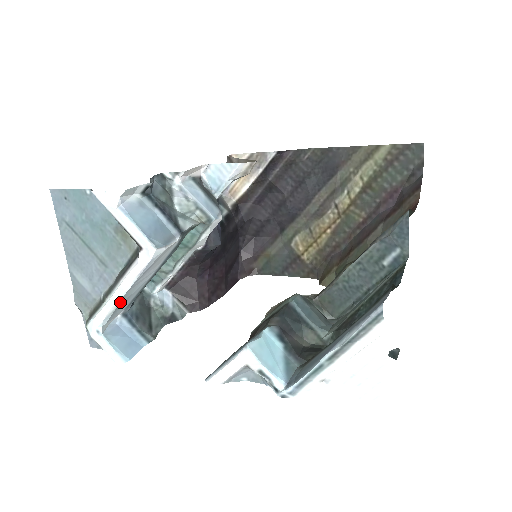
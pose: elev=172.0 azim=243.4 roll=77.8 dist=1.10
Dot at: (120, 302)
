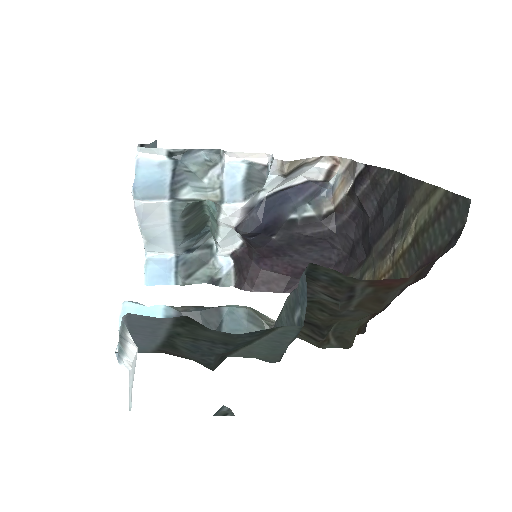
Dot at: (146, 237)
